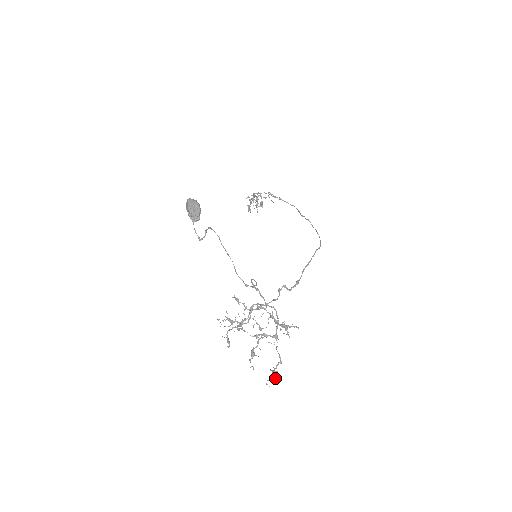
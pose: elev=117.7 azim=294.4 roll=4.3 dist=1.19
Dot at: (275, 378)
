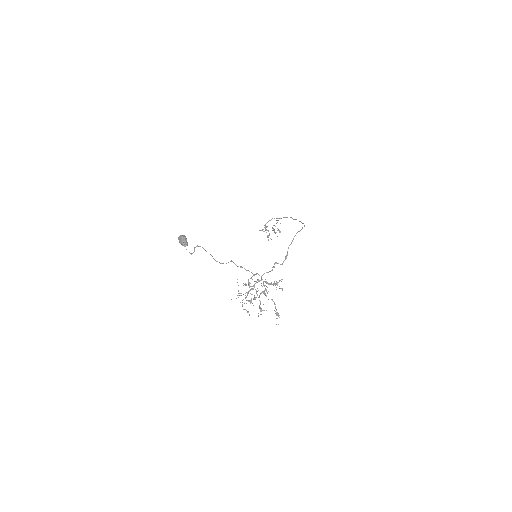
Dot at: occluded
